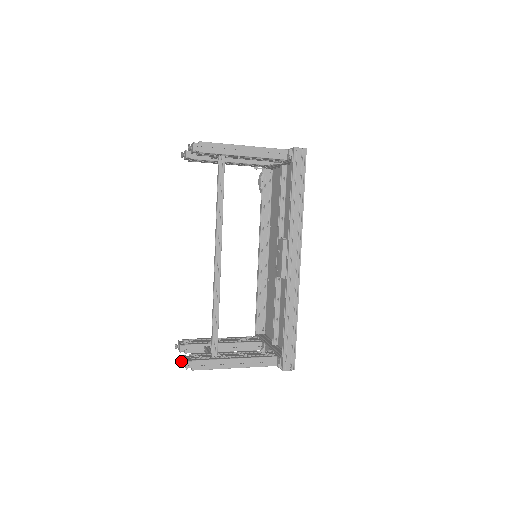
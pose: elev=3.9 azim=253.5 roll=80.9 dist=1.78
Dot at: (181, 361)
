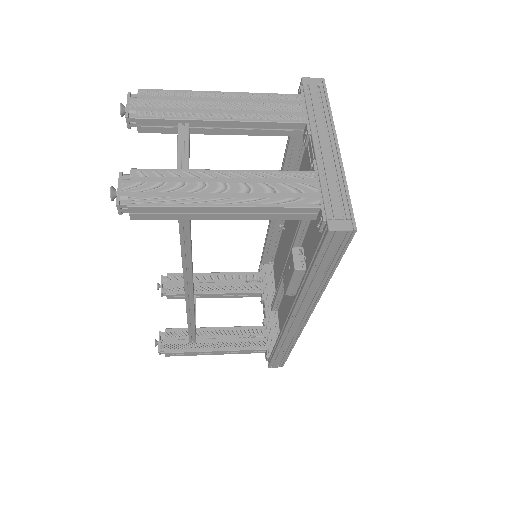
Dot at: occluded
